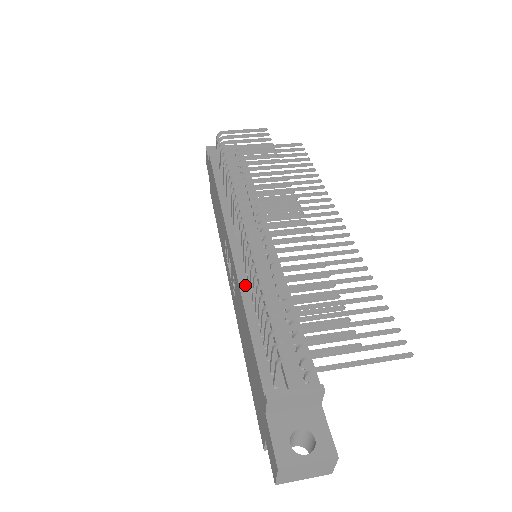
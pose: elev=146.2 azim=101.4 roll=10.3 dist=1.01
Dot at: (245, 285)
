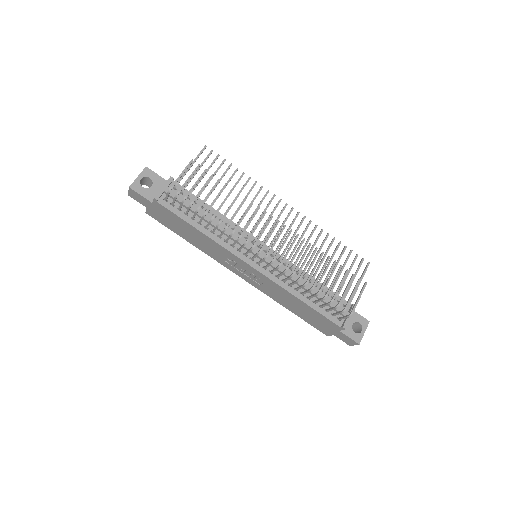
Dot at: (284, 285)
